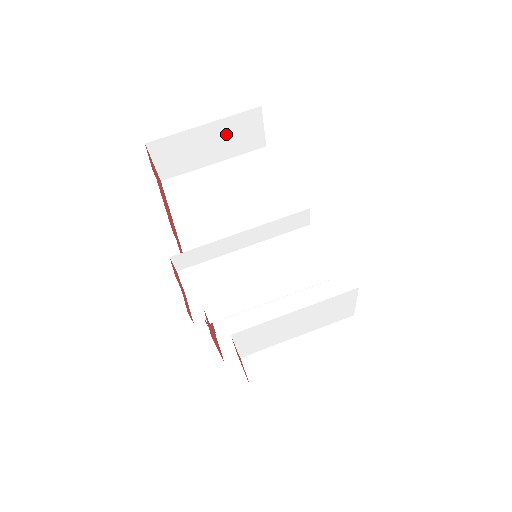
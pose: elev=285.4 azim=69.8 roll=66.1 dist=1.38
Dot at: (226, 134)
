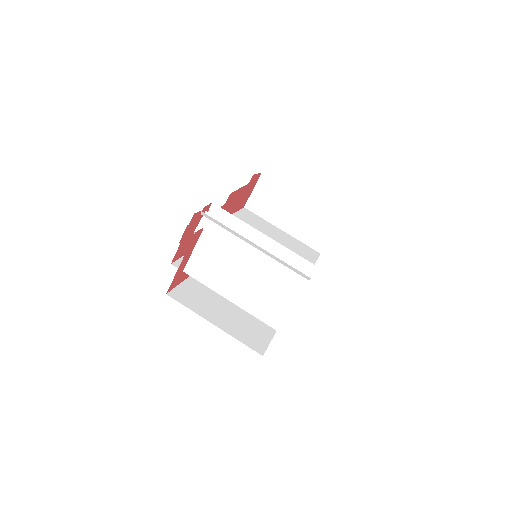
Dot at: (307, 217)
